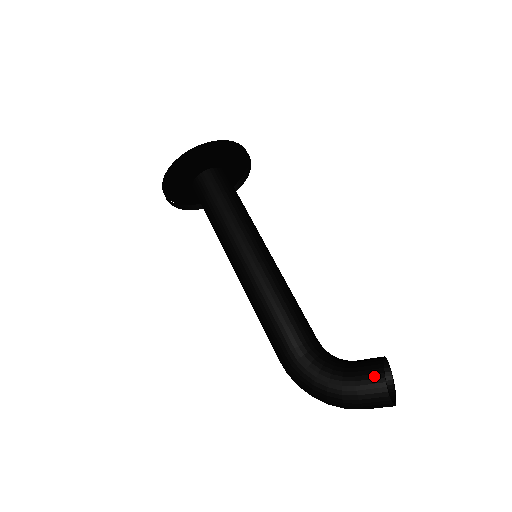
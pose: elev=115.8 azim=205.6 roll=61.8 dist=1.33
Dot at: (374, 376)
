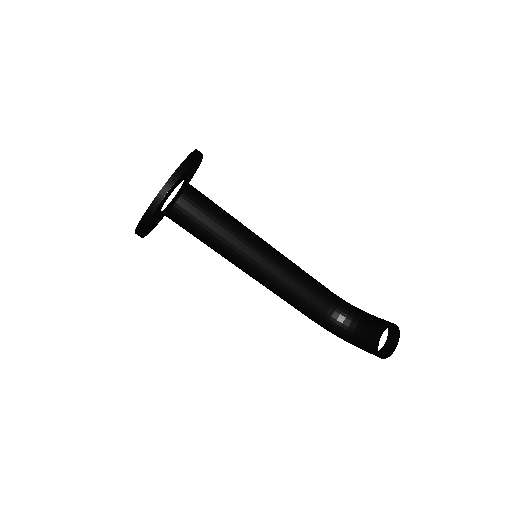
Dot at: (372, 352)
